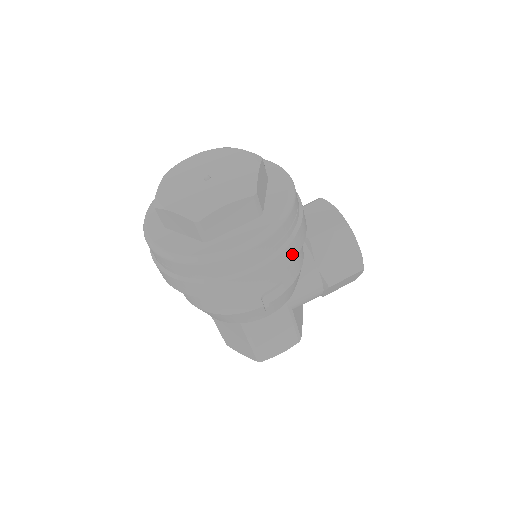
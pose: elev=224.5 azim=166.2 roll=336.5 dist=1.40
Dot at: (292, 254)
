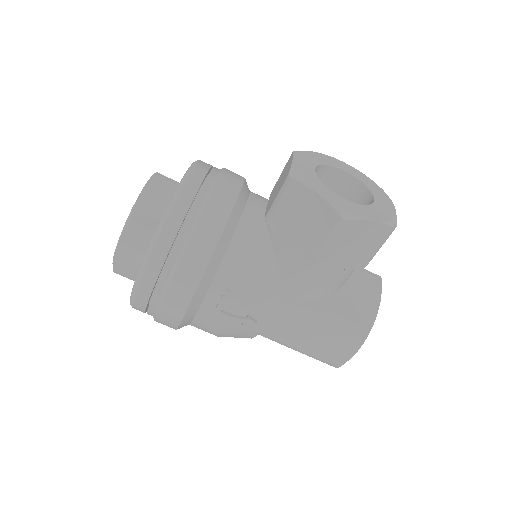
Dot at: (199, 260)
